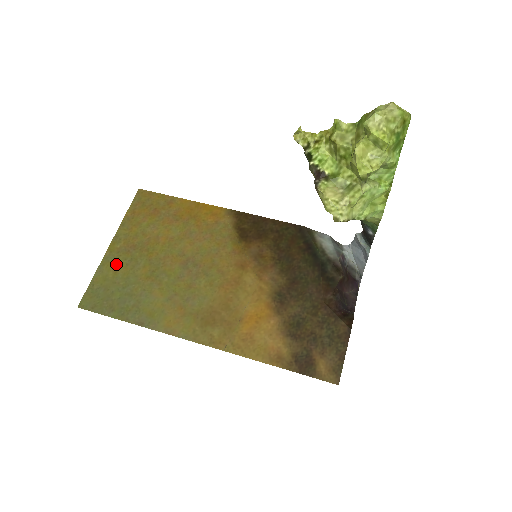
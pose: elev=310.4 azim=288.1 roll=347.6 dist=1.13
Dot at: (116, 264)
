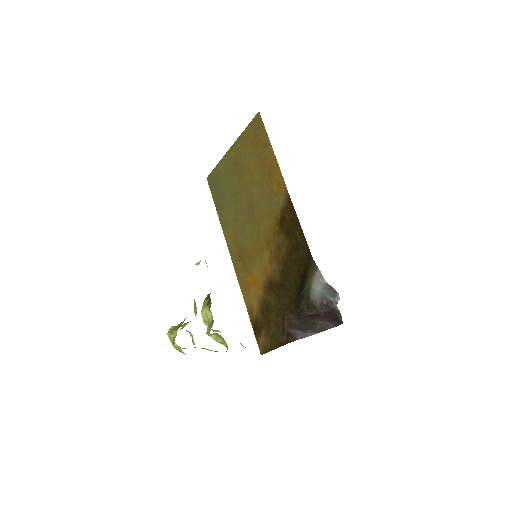
Dot at: (227, 167)
